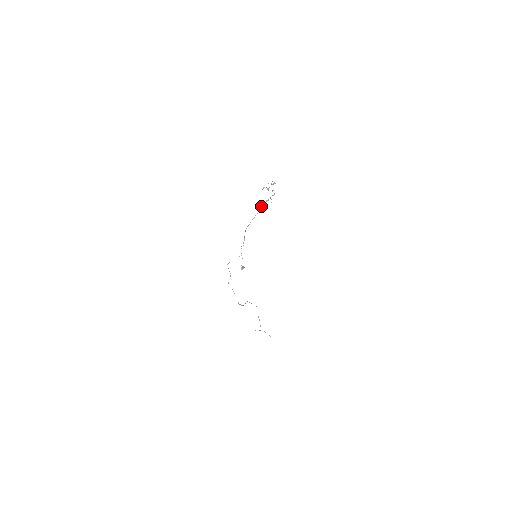
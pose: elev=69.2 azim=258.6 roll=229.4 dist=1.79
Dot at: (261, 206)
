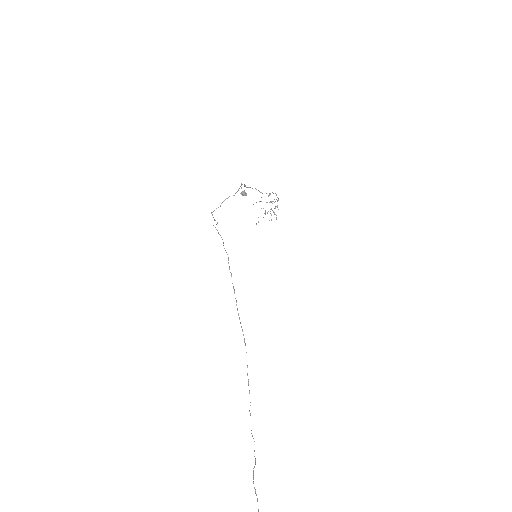
Dot at: occluded
